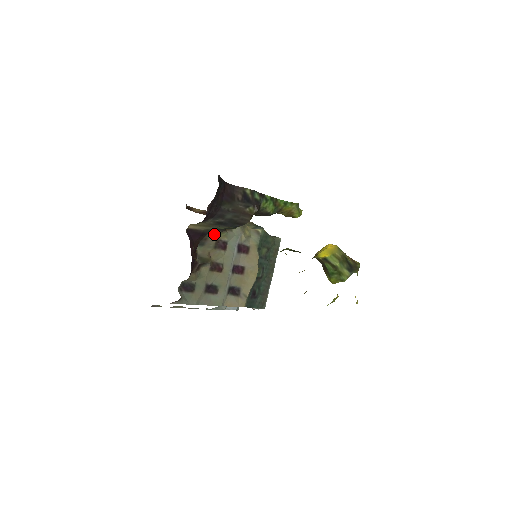
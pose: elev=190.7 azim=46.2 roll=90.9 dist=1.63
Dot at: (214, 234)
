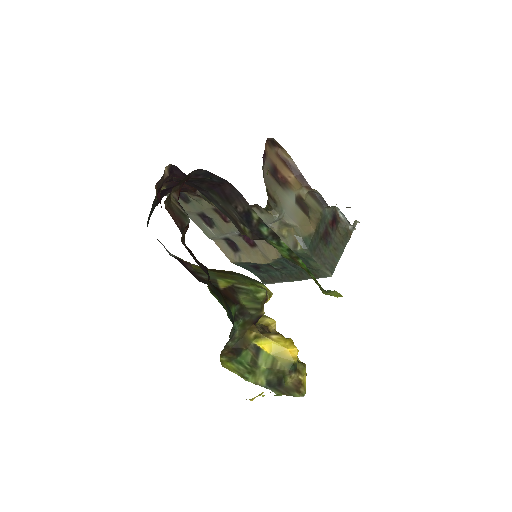
Dot at: occluded
